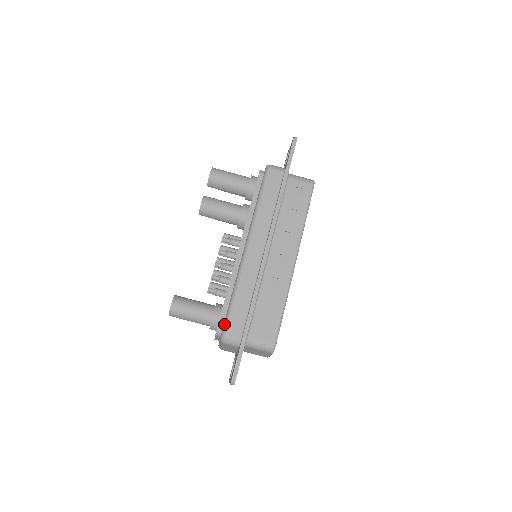
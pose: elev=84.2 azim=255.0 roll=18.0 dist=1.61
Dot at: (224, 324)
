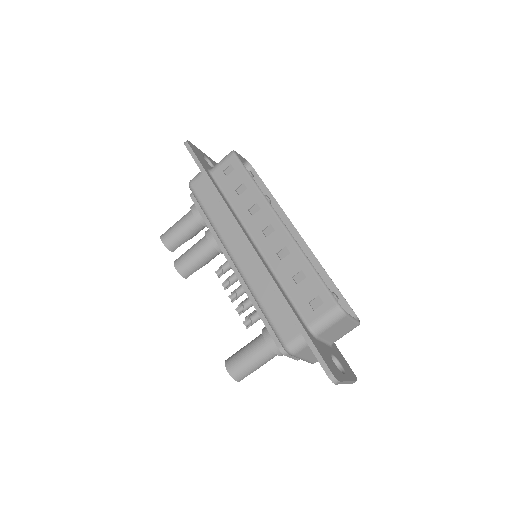
Dot at: occluded
